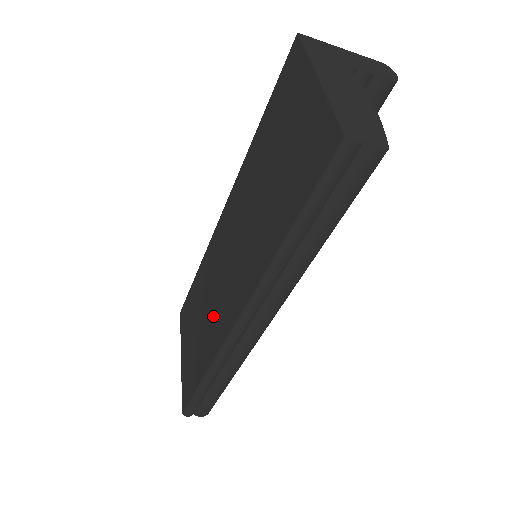
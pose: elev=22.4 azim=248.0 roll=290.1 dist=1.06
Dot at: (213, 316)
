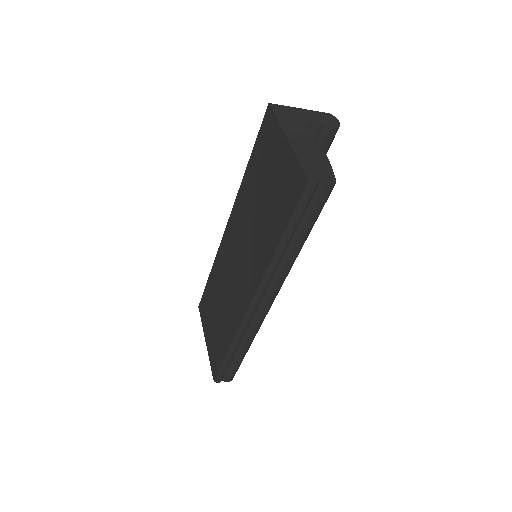
Dot at: (230, 304)
